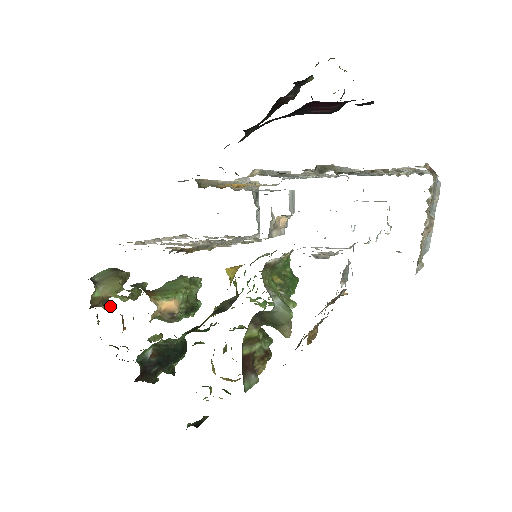
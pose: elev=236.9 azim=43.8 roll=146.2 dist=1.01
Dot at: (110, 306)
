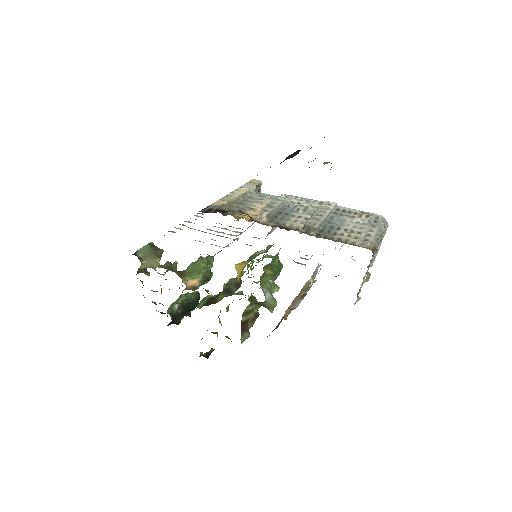
Dot at: (149, 272)
